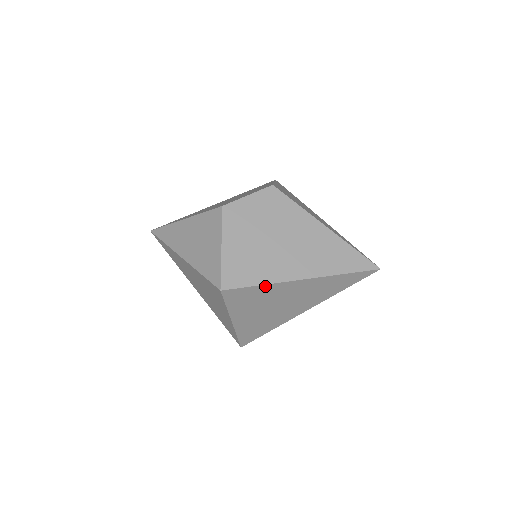
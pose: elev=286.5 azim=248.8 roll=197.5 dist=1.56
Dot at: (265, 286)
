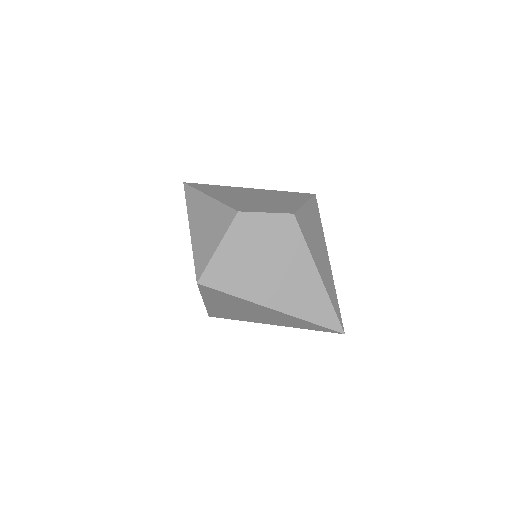
Dot at: (237, 297)
